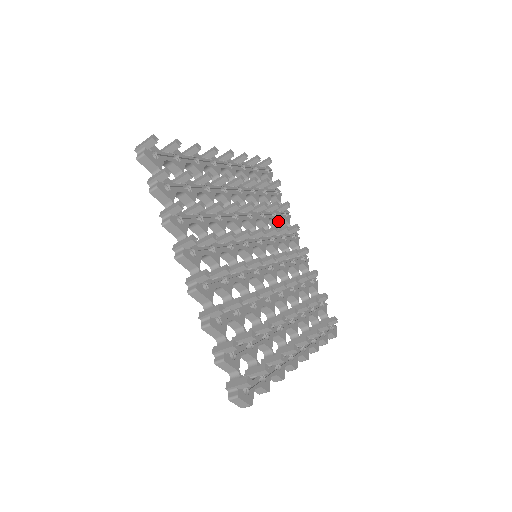
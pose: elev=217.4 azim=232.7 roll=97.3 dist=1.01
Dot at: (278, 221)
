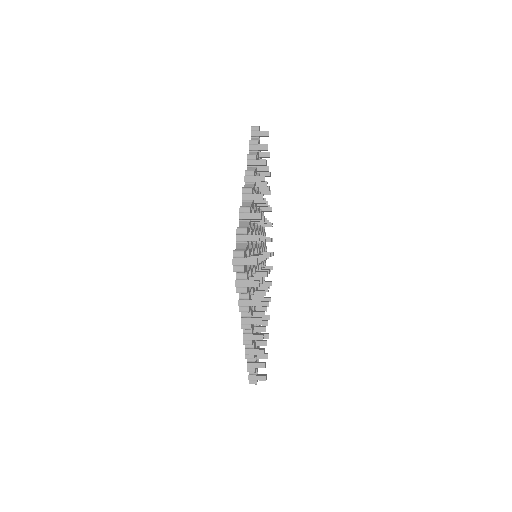
Dot at: occluded
